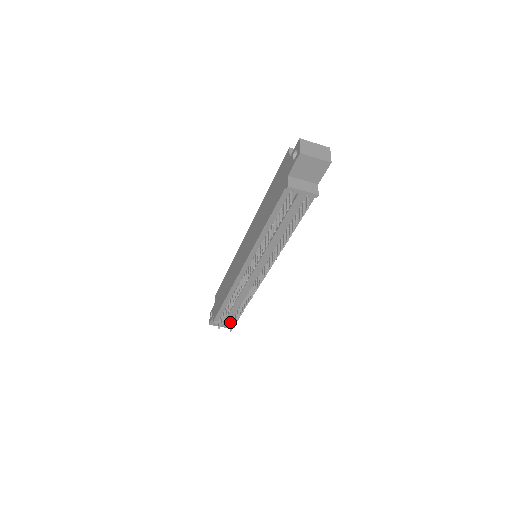
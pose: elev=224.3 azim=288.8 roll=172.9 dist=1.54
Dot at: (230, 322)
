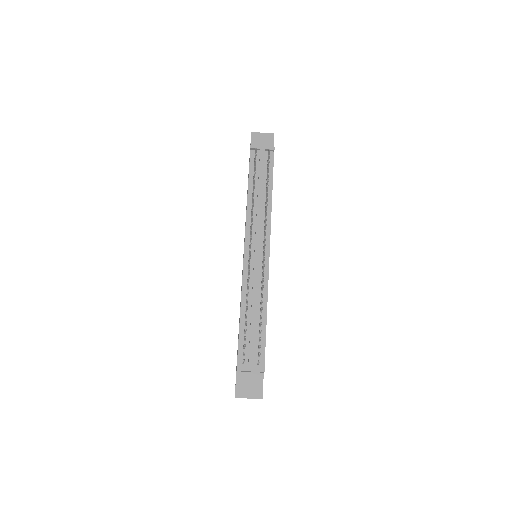
Dot at: (257, 362)
